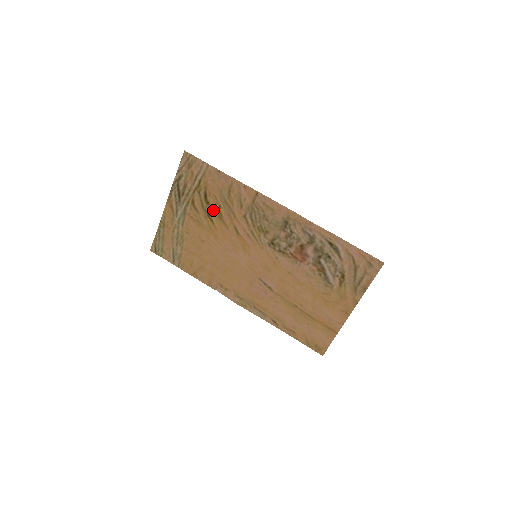
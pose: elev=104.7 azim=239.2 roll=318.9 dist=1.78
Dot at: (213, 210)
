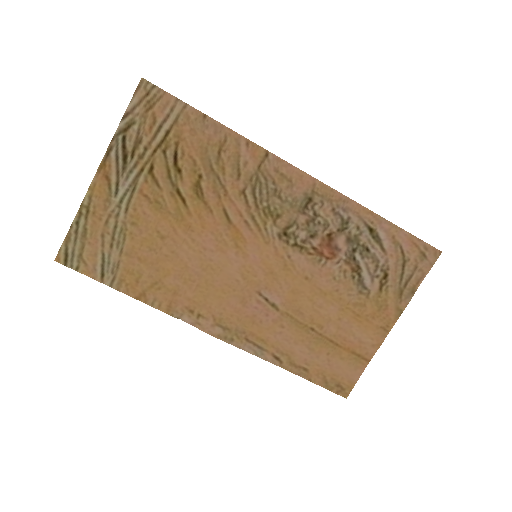
Dot at: (187, 183)
